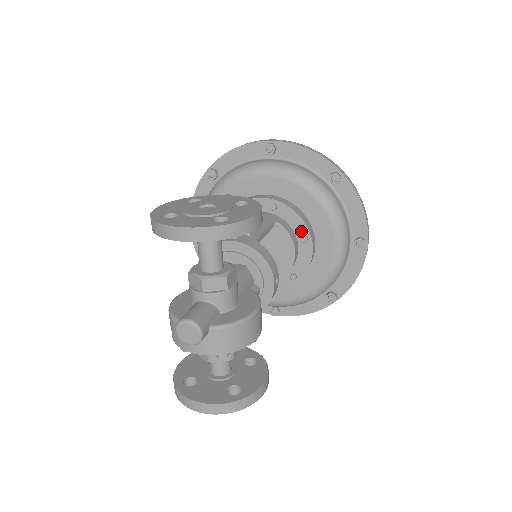
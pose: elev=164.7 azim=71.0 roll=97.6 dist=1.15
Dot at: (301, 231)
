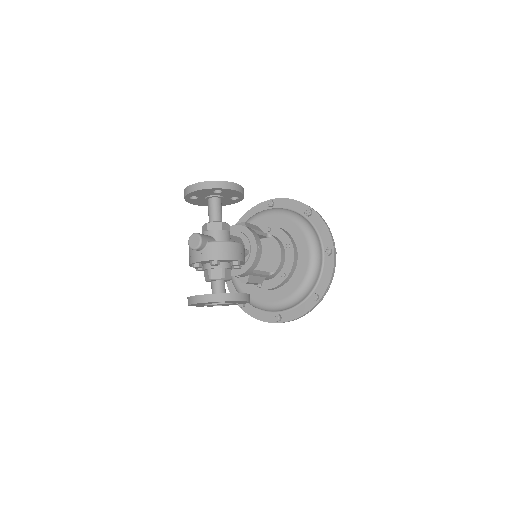
Dot at: (286, 242)
